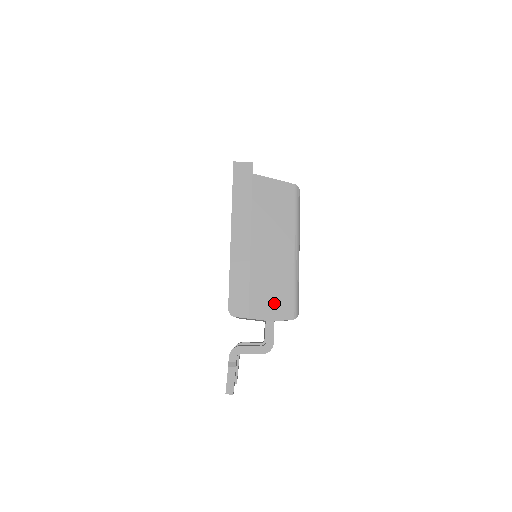
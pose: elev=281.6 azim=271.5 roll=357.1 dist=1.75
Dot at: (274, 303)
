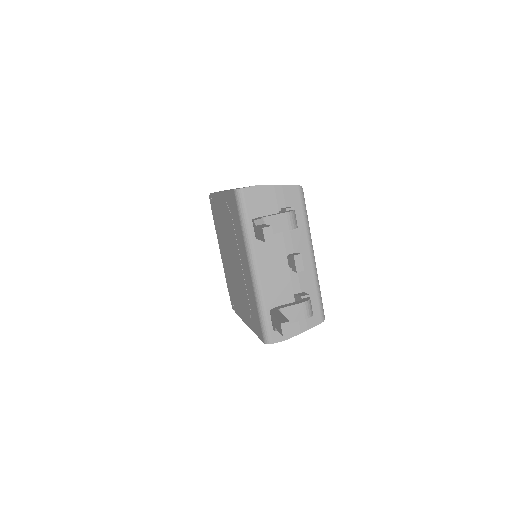
Dot at: occluded
